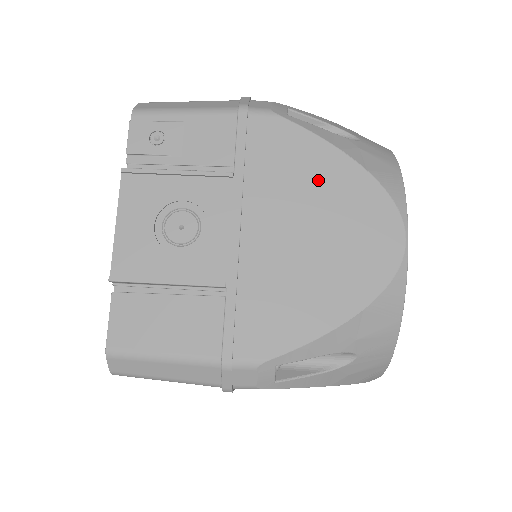
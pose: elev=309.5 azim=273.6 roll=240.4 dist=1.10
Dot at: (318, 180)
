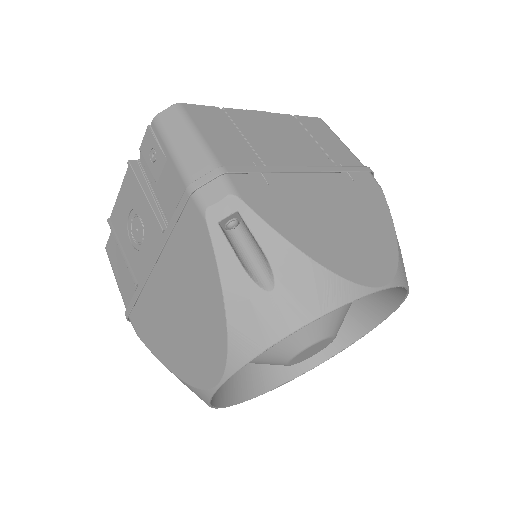
Dot at: (200, 290)
